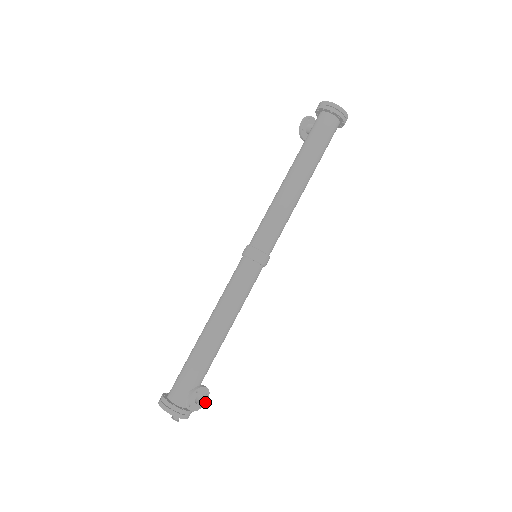
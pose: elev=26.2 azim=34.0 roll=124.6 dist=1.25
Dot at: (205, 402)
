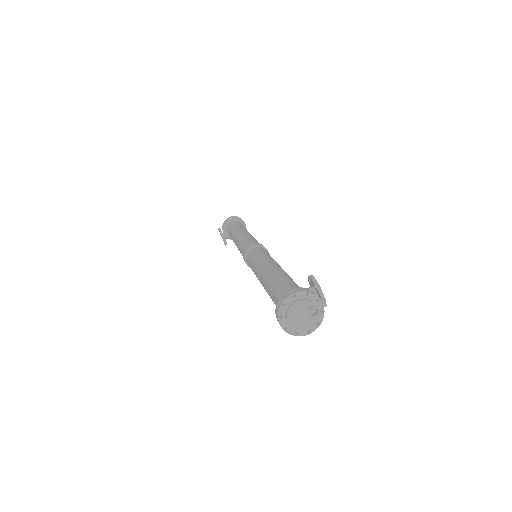
Dot at: occluded
